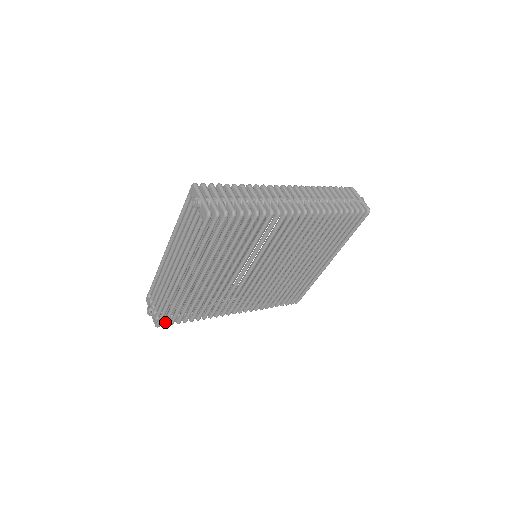
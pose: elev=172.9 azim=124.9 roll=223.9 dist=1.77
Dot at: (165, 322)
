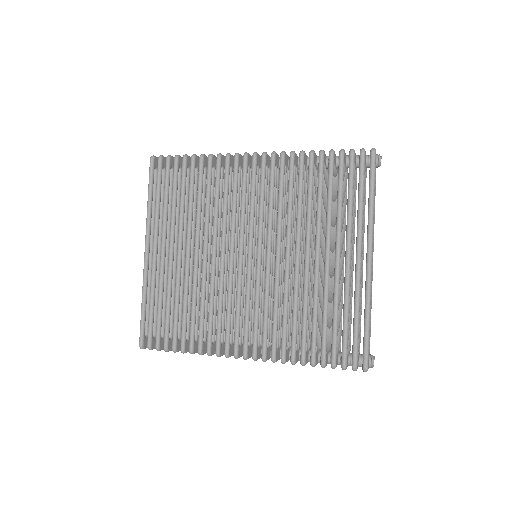
Dot at: (148, 339)
